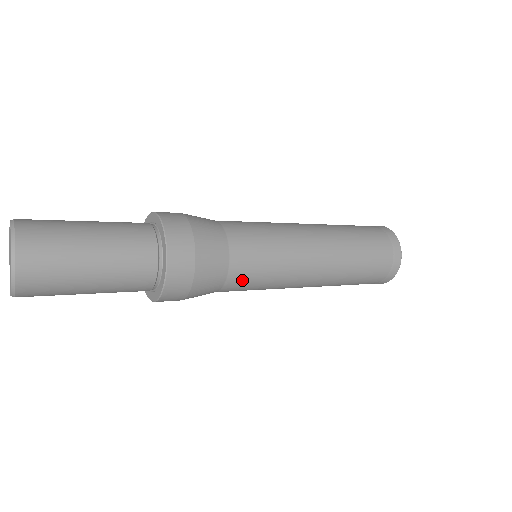
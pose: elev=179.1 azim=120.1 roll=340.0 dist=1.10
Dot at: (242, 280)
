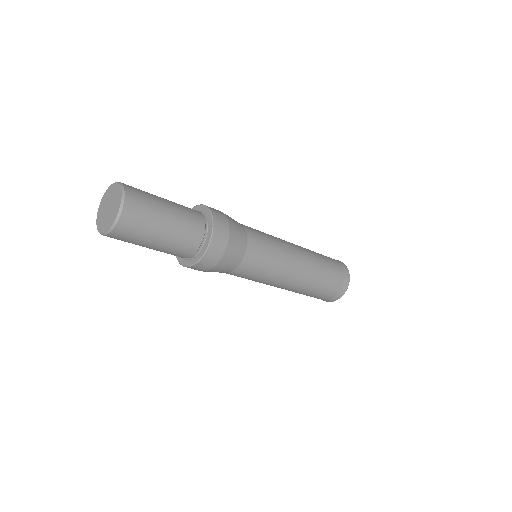
Dot at: (239, 275)
